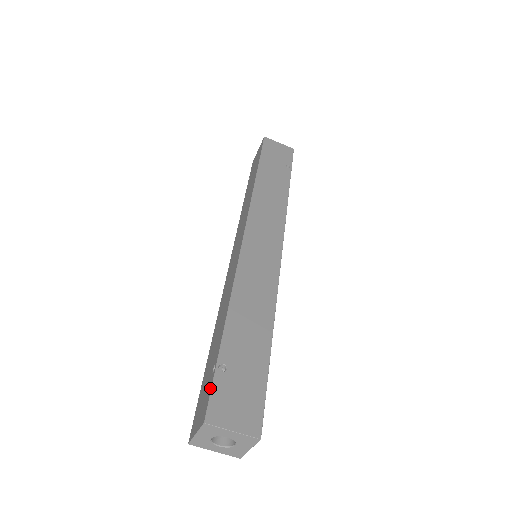
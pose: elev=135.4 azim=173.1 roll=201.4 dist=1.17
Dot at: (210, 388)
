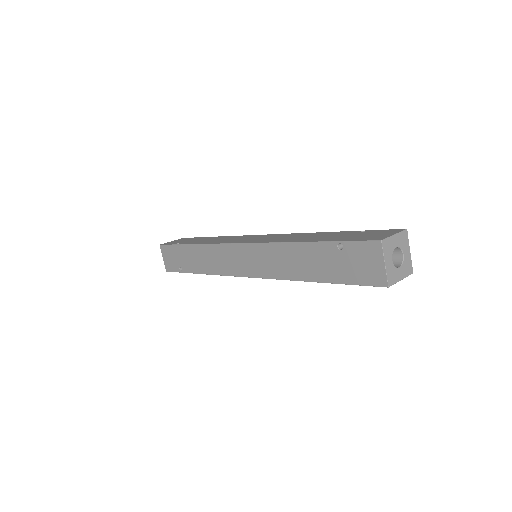
Dot at: (380, 230)
